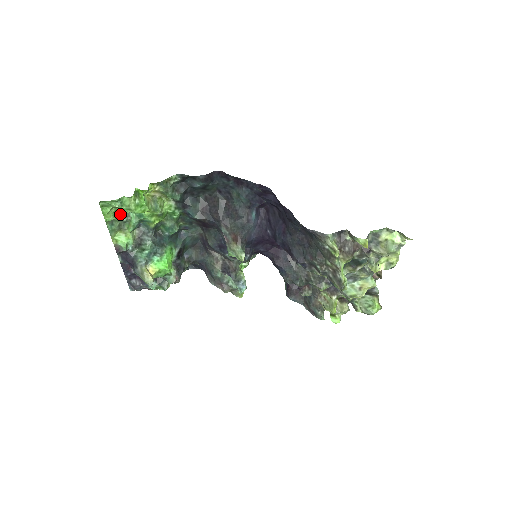
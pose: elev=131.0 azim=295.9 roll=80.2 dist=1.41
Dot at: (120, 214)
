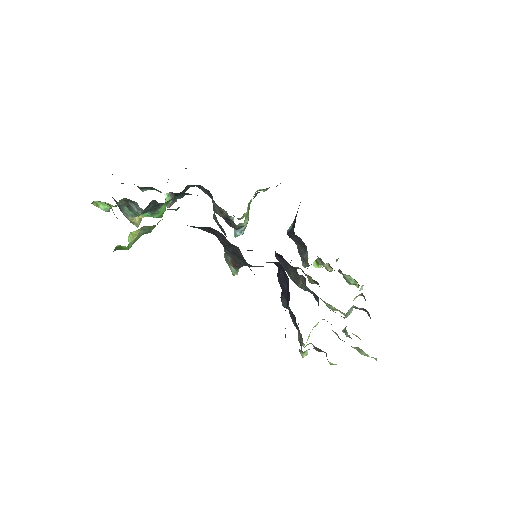
Dot at: occluded
